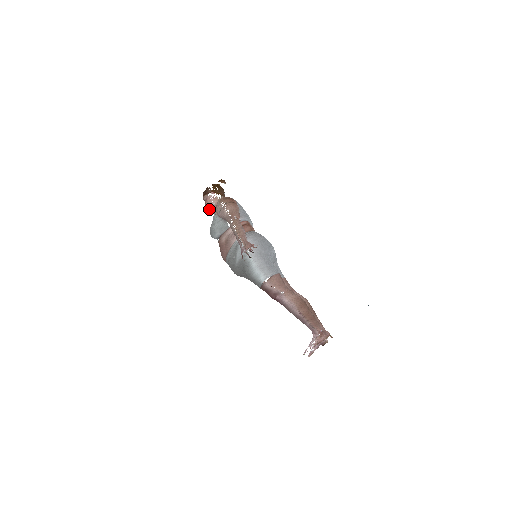
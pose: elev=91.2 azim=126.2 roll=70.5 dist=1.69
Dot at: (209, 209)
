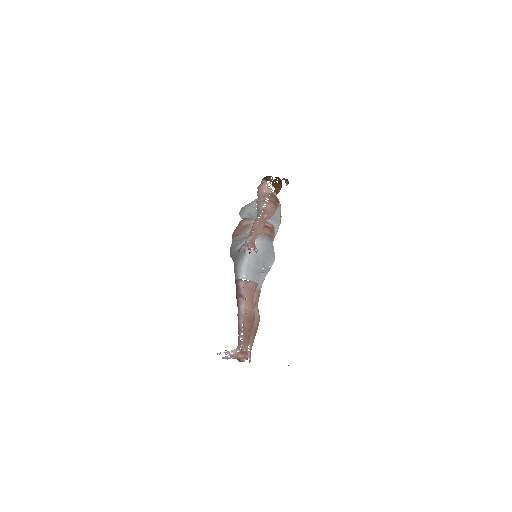
Dot at: (258, 192)
